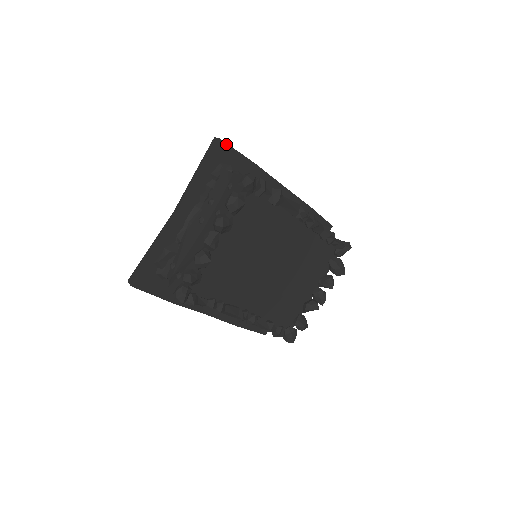
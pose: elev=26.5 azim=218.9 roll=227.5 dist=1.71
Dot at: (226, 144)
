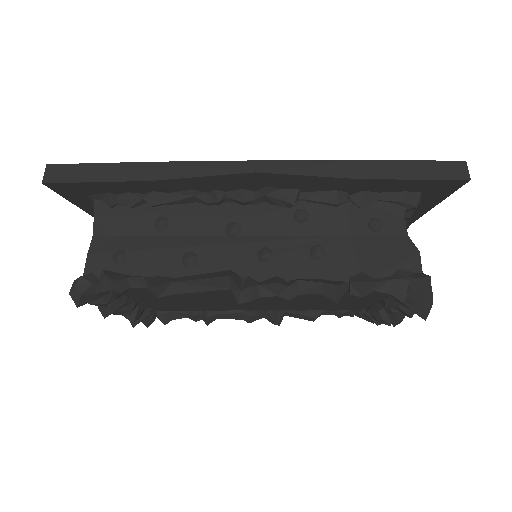
Dot at: (62, 183)
